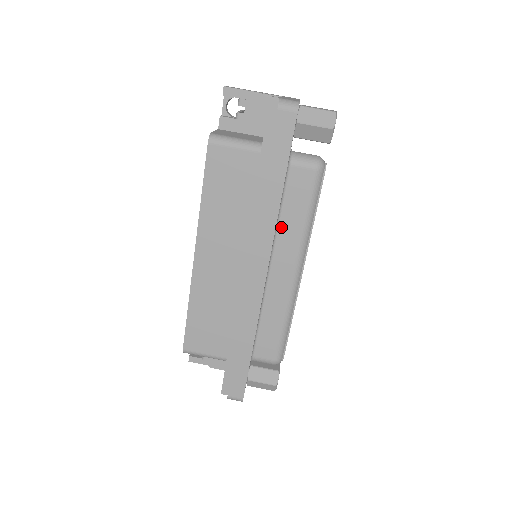
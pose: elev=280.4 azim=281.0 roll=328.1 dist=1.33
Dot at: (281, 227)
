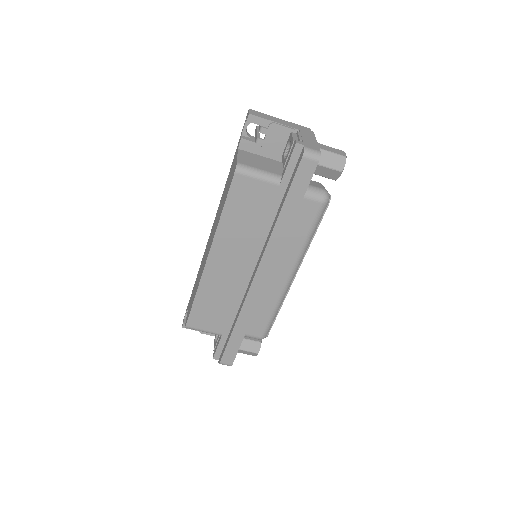
Dot at: (285, 243)
